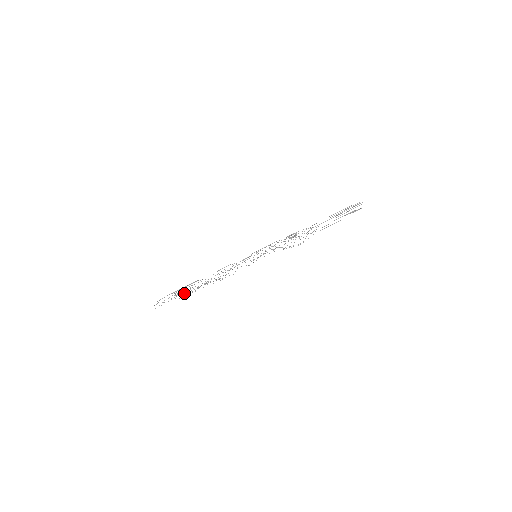
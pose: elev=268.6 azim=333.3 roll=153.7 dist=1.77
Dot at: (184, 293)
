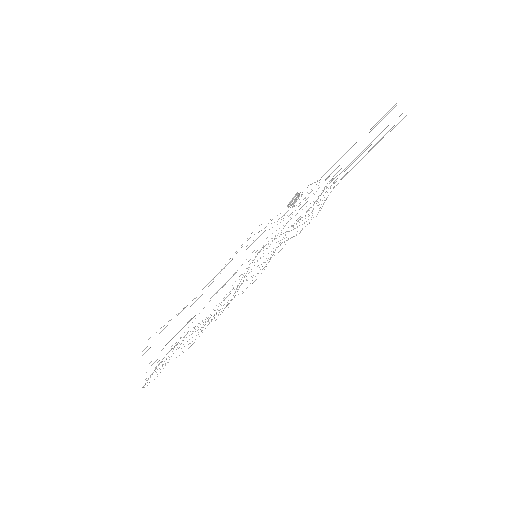
Dot at: occluded
